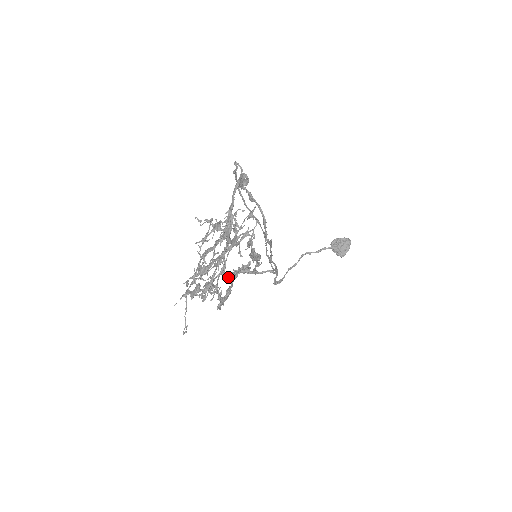
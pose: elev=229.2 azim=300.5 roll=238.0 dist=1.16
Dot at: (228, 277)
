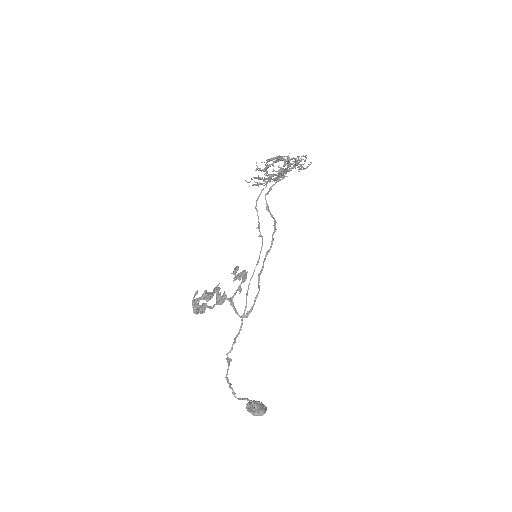
Dot at: (198, 304)
